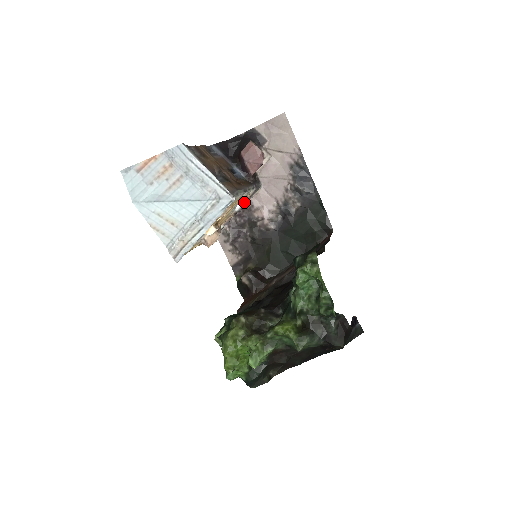
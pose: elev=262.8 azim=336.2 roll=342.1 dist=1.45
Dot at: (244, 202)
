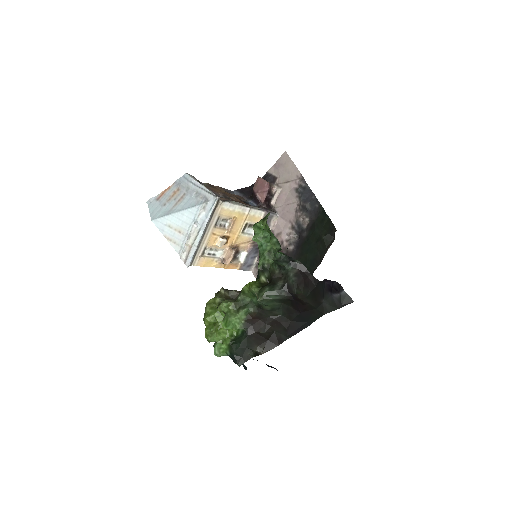
Dot at: occluded
